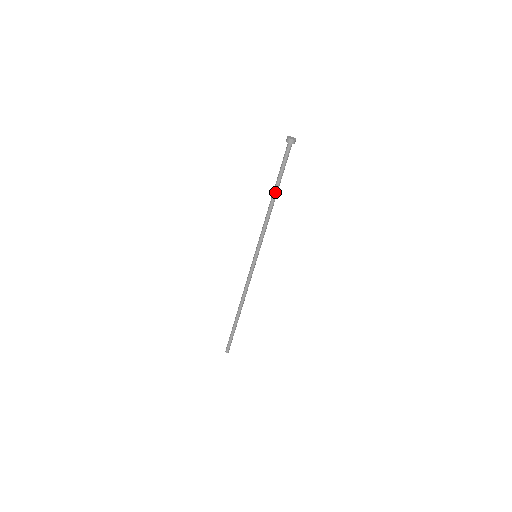
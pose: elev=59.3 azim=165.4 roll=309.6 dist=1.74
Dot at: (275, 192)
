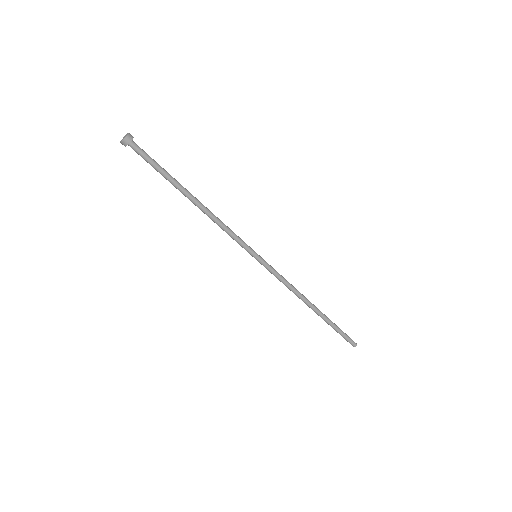
Dot at: (185, 194)
